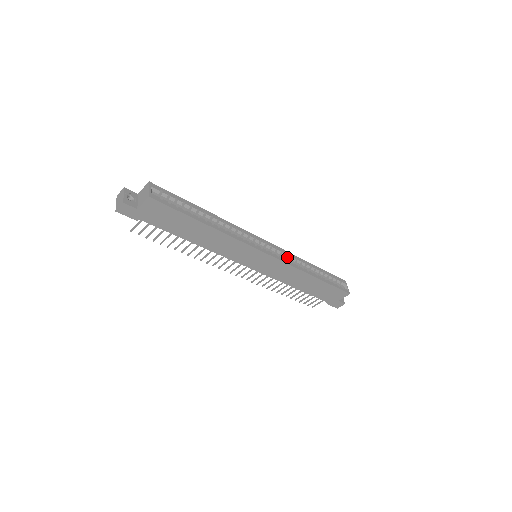
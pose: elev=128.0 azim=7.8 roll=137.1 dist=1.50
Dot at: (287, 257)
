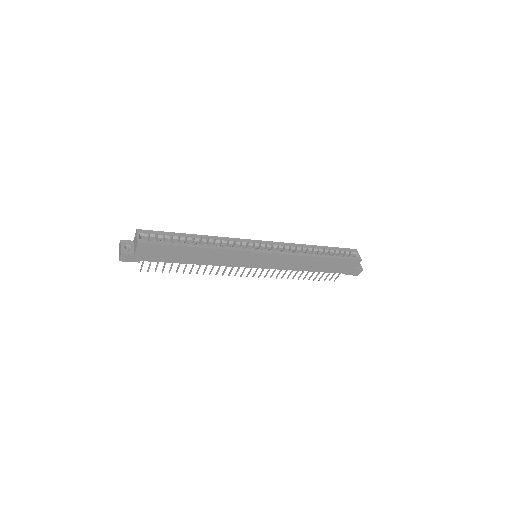
Dot at: (285, 248)
